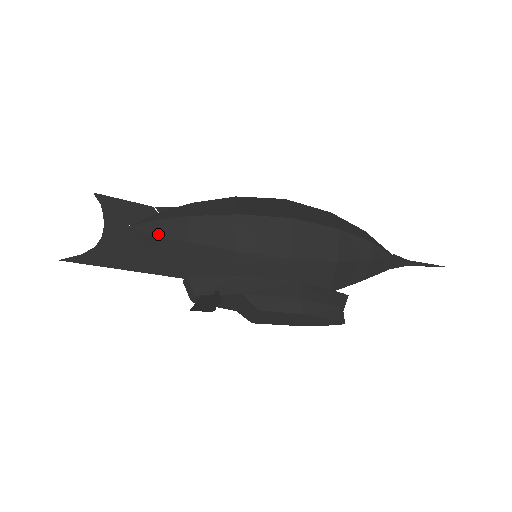
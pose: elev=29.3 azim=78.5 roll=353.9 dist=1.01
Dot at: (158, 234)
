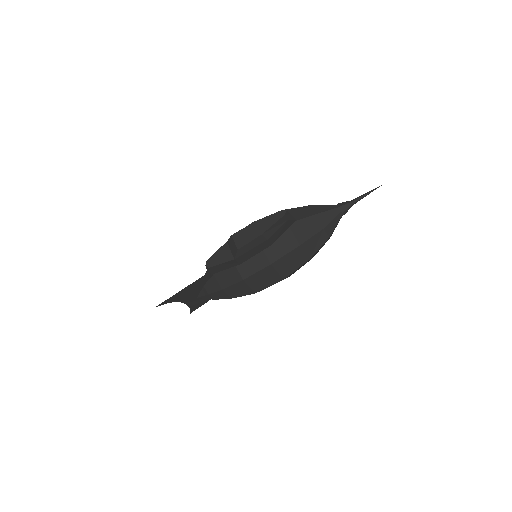
Dot at: occluded
